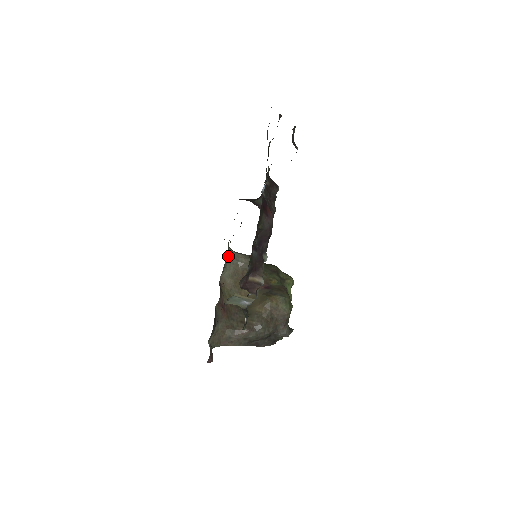
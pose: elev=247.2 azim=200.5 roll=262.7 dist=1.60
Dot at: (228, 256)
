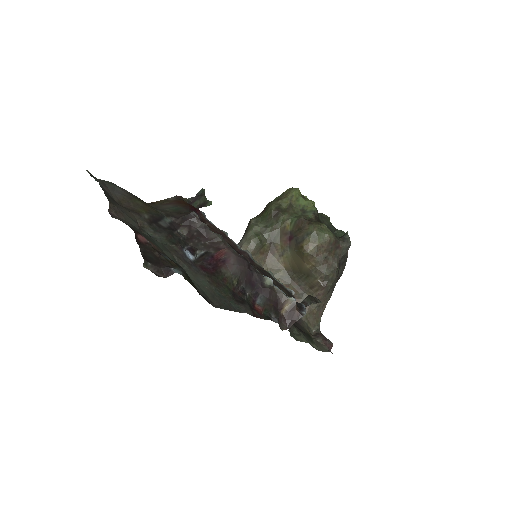
Dot at: occluded
